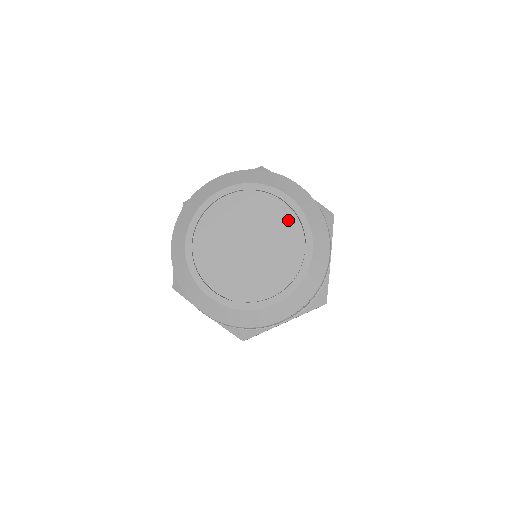
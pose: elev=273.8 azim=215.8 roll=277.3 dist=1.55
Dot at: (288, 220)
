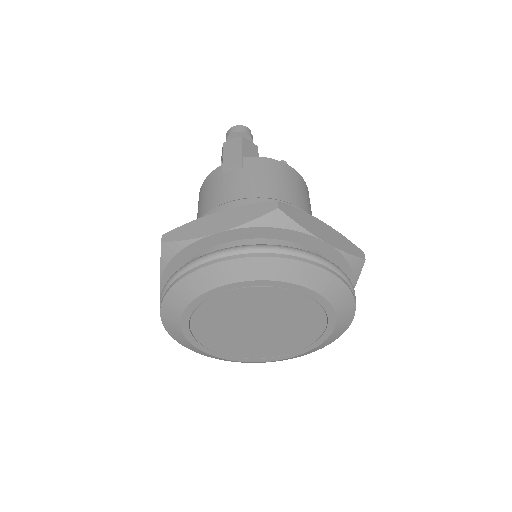
Dot at: (260, 294)
